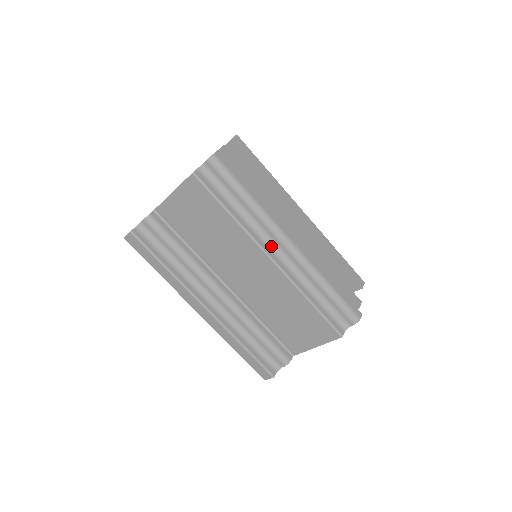
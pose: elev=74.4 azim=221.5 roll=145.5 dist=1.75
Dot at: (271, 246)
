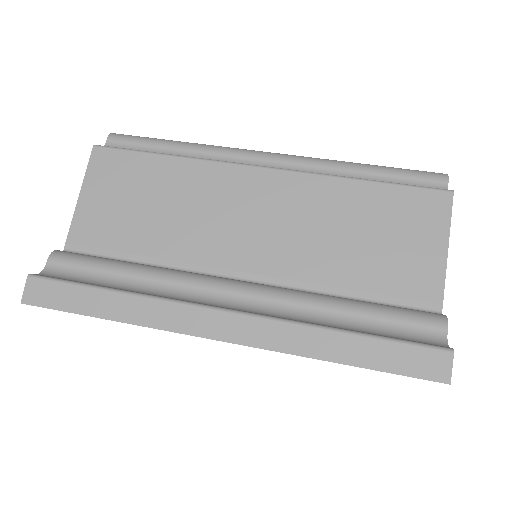
Dot at: occluded
